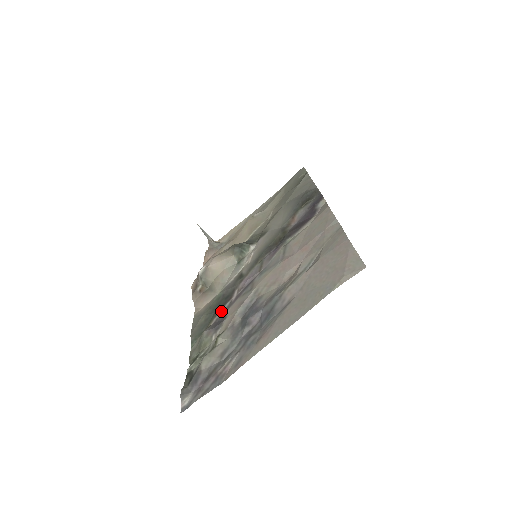
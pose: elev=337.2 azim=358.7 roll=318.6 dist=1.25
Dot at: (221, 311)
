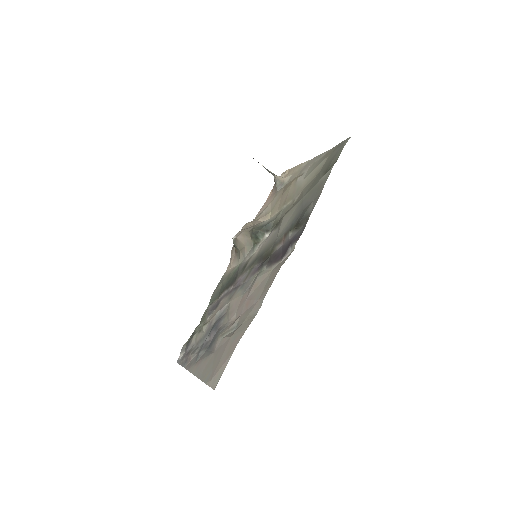
Dot at: (224, 293)
